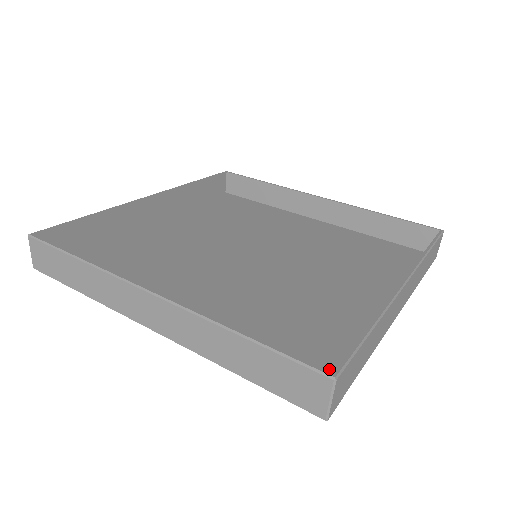
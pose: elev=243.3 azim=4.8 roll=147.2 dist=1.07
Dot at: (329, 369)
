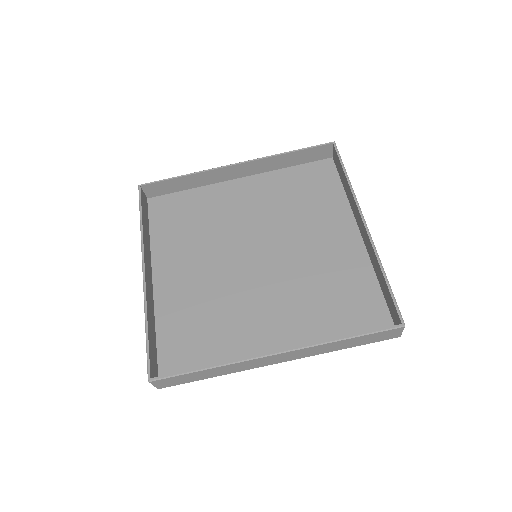
Dot at: (376, 308)
